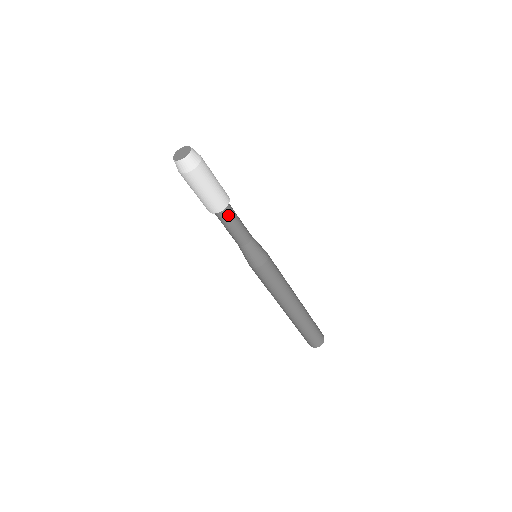
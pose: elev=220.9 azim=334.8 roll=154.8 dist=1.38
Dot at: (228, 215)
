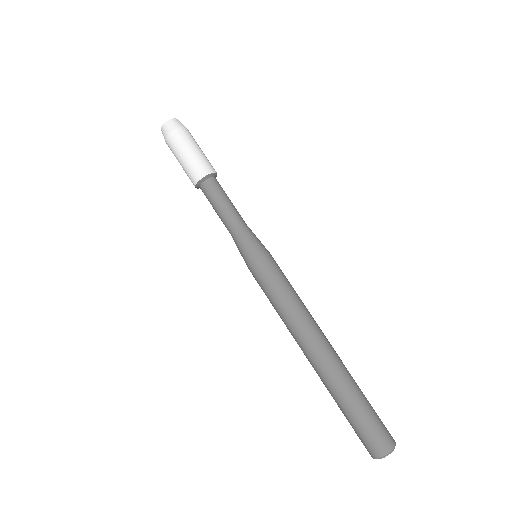
Dot at: (219, 185)
